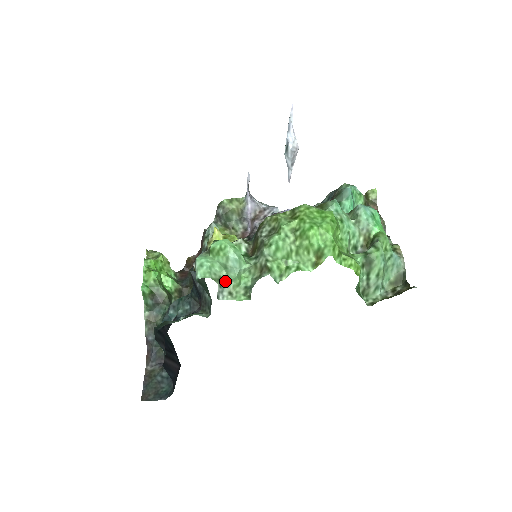
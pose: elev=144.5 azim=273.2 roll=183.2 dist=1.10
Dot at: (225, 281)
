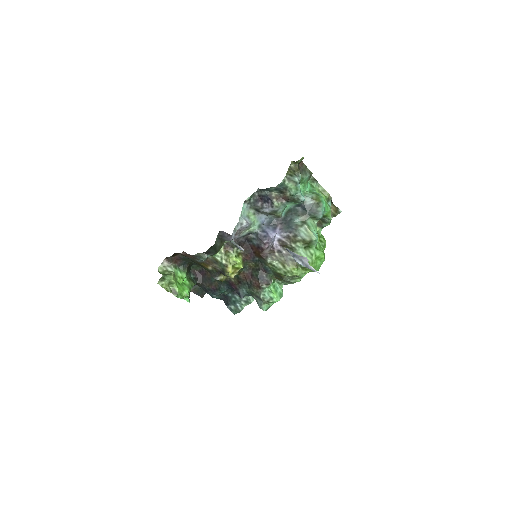
Dot at: occluded
